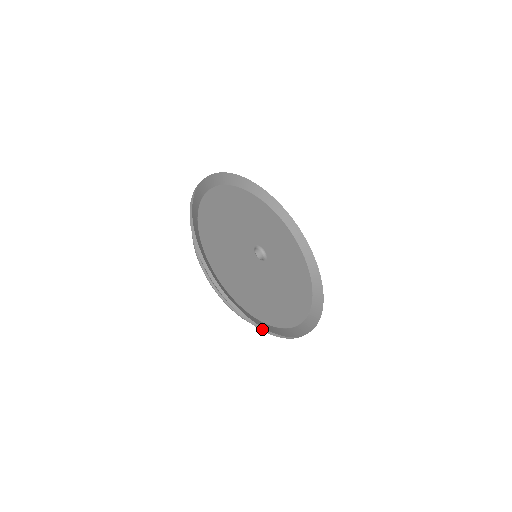
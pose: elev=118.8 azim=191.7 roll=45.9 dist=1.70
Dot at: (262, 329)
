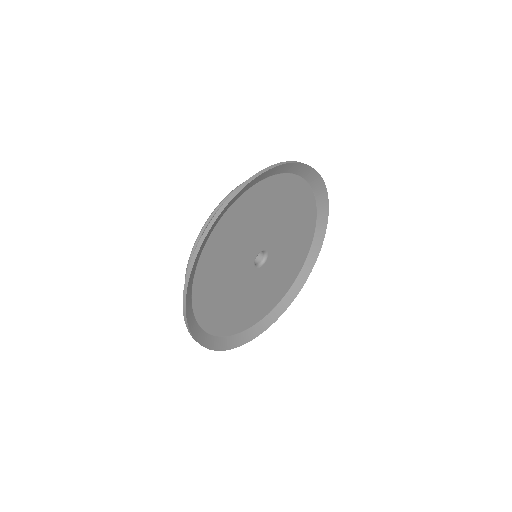
Dot at: (187, 278)
